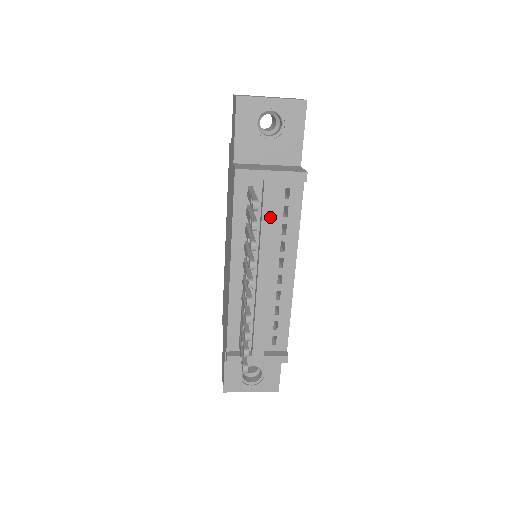
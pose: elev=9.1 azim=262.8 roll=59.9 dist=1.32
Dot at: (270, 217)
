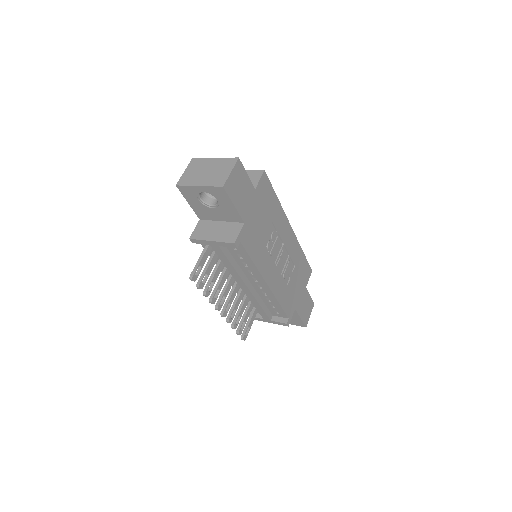
Dot at: (227, 262)
